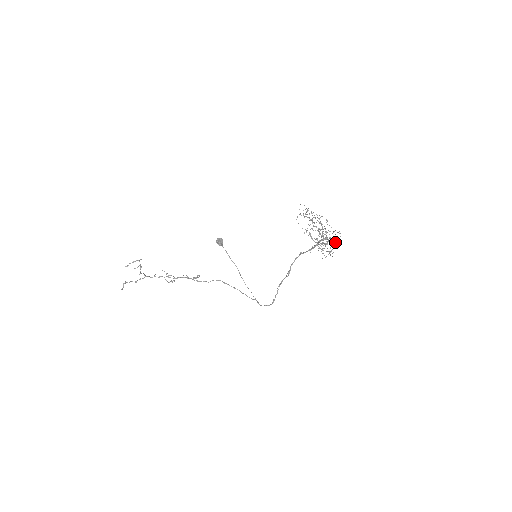
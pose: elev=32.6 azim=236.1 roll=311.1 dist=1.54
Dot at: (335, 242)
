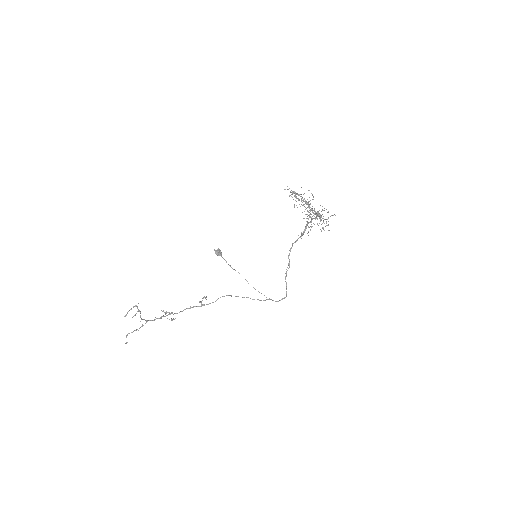
Dot at: occluded
